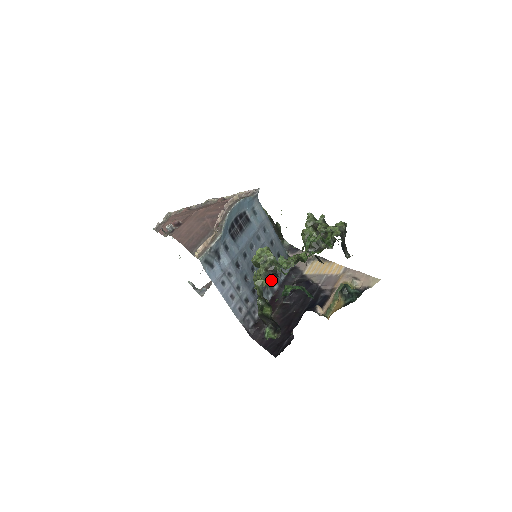
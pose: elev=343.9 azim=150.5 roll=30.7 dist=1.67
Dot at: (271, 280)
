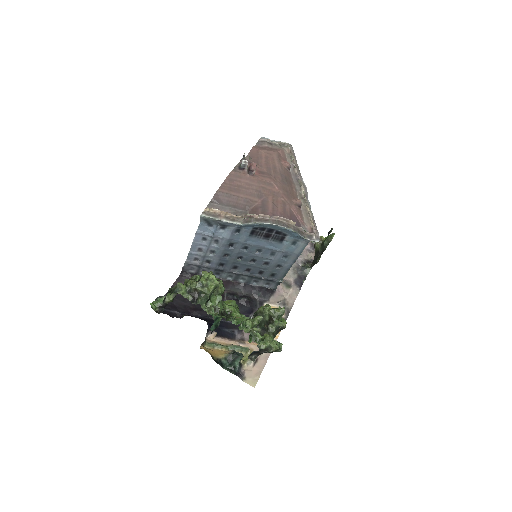
Dot at: (244, 275)
